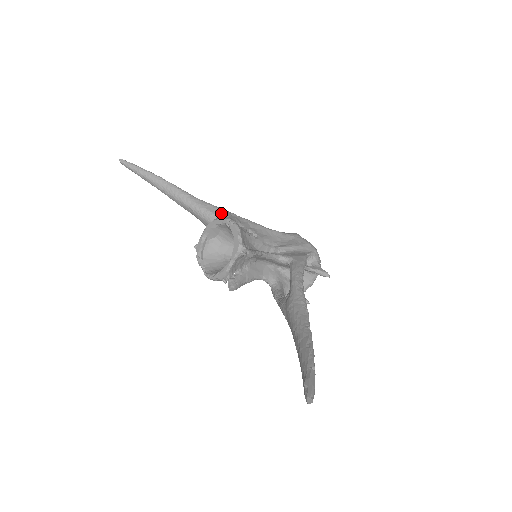
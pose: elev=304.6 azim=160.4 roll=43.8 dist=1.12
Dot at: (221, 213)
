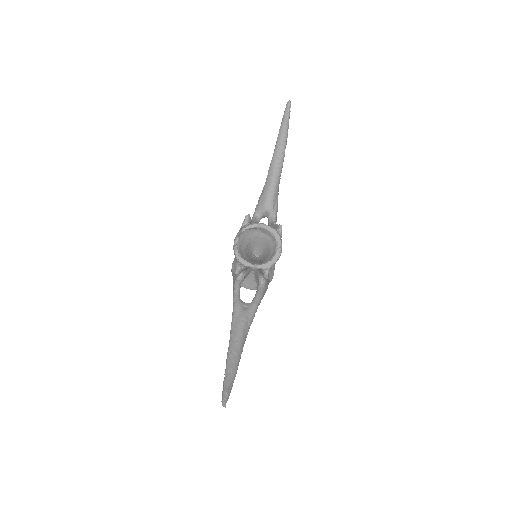
Dot at: occluded
